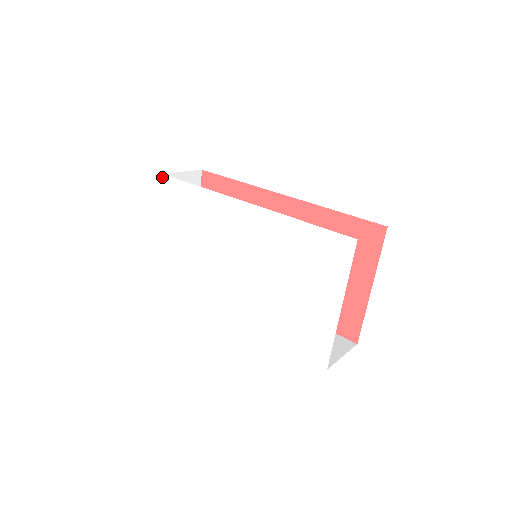
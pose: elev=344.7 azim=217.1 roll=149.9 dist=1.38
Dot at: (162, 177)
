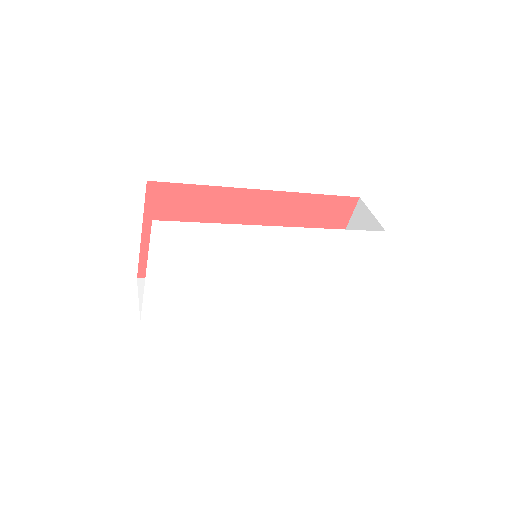
Dot at: (155, 224)
